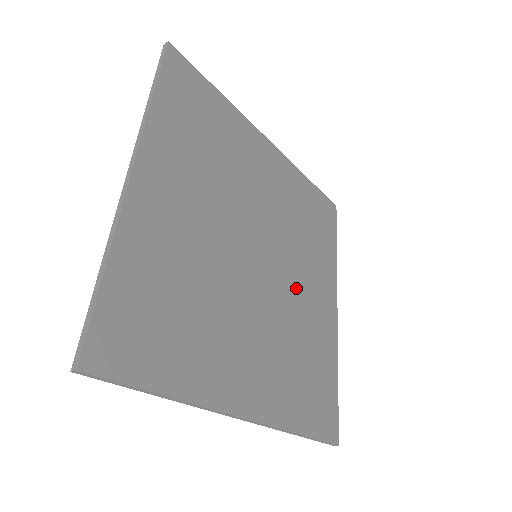
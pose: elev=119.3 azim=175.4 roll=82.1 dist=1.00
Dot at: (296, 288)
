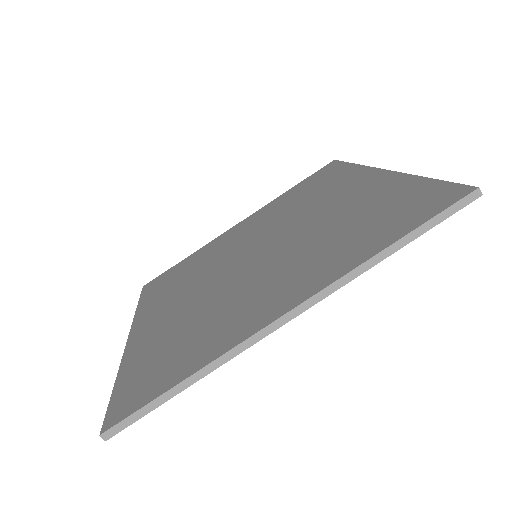
Dot at: occluded
